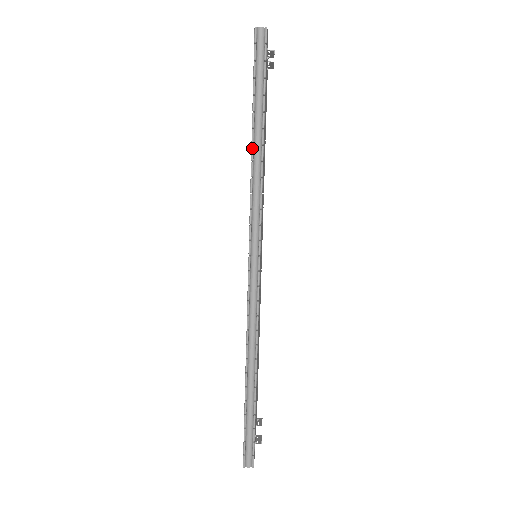
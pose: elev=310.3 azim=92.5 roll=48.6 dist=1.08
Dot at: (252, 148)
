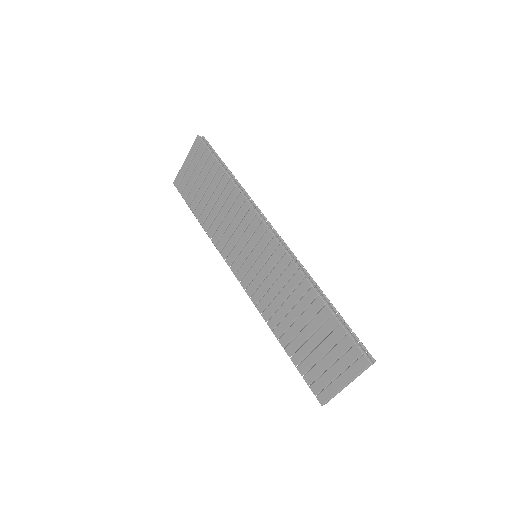
Dot at: (232, 179)
